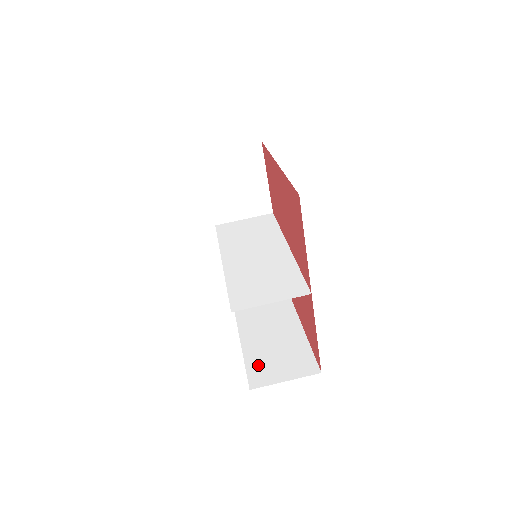
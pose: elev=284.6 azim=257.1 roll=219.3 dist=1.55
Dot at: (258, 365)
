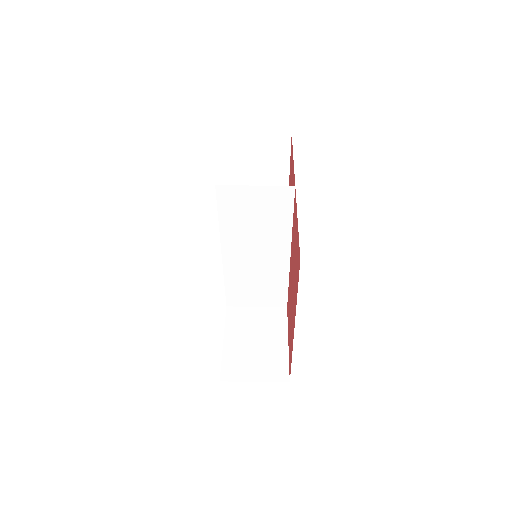
Dot at: occluded
